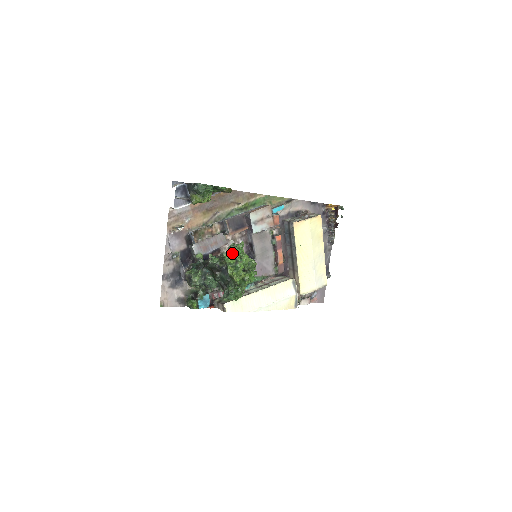
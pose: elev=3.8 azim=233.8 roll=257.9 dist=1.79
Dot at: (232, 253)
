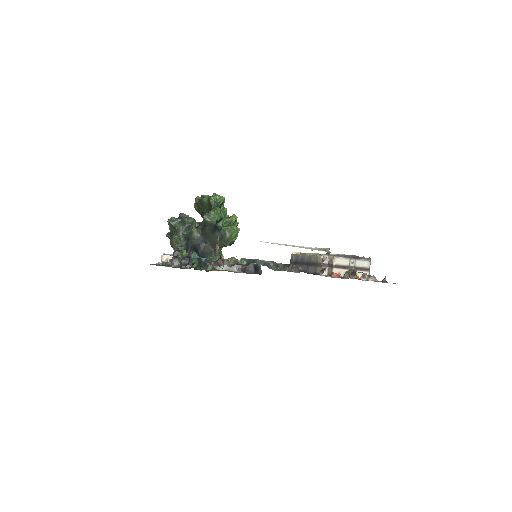
Dot at: occluded
